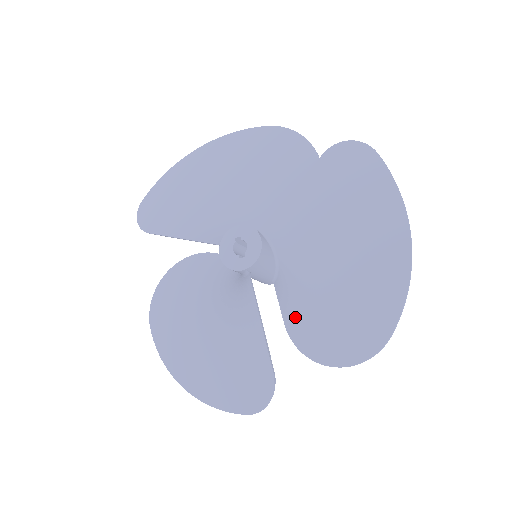
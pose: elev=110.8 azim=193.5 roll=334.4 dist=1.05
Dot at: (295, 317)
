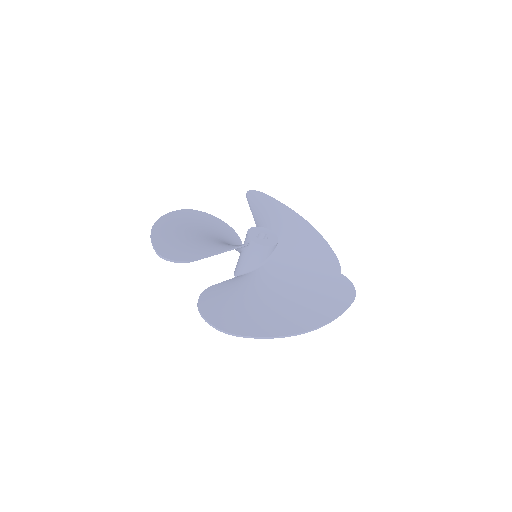
Dot at: (223, 288)
